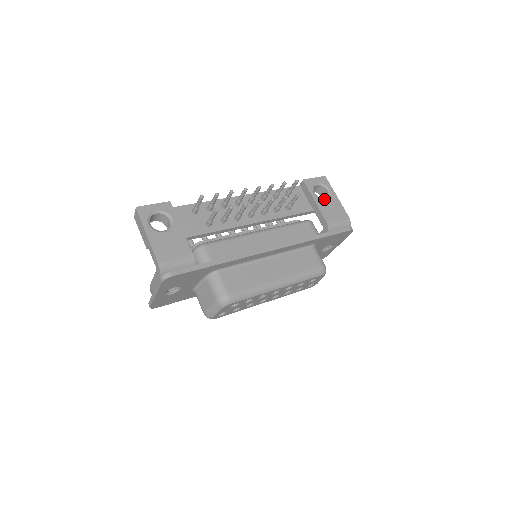
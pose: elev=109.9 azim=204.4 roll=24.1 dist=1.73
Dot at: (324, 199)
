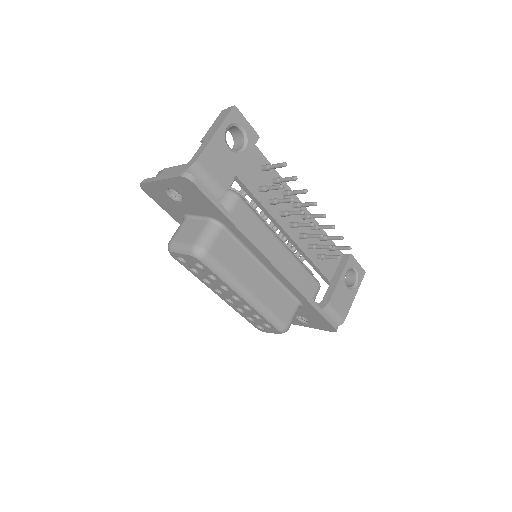
Dot at: occluded
